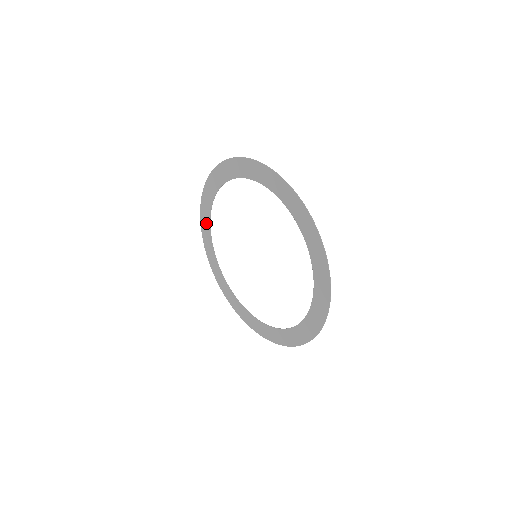
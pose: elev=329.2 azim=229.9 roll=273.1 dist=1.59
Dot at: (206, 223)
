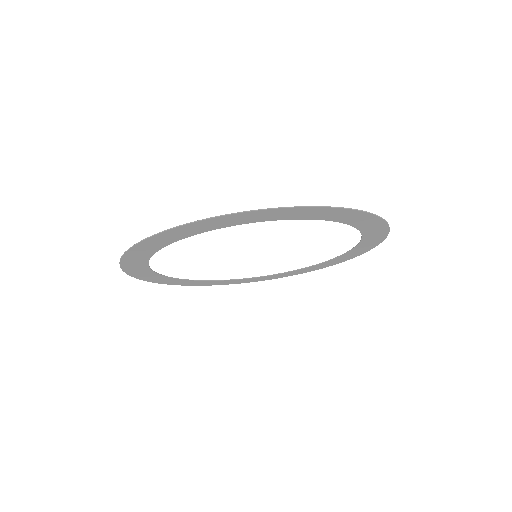
Dot at: (184, 234)
